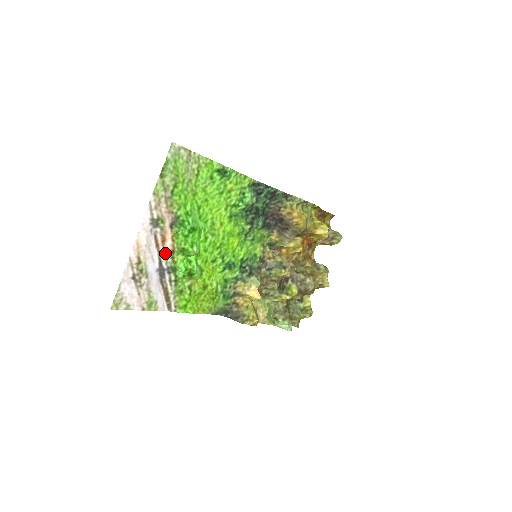
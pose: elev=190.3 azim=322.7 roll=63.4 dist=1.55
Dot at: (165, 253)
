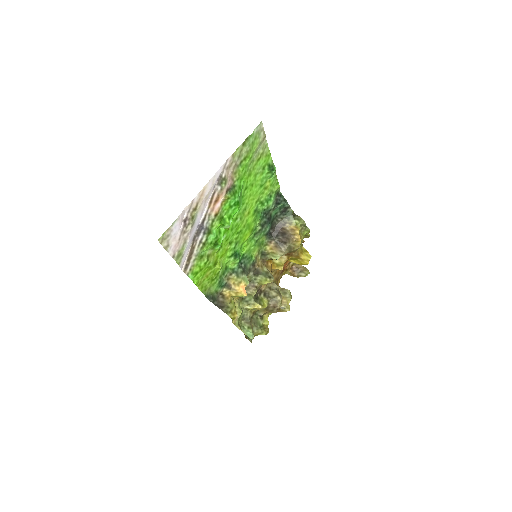
Dot at: (211, 213)
